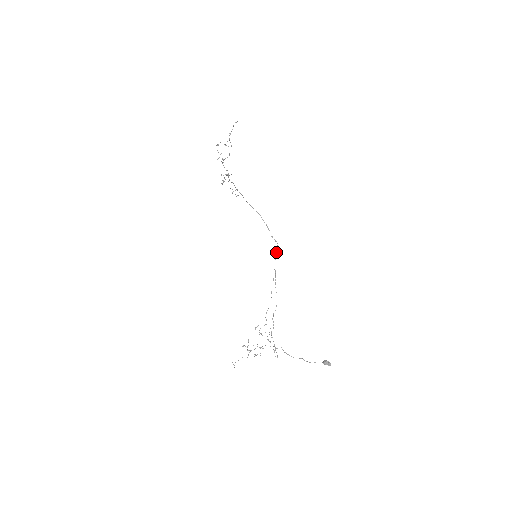
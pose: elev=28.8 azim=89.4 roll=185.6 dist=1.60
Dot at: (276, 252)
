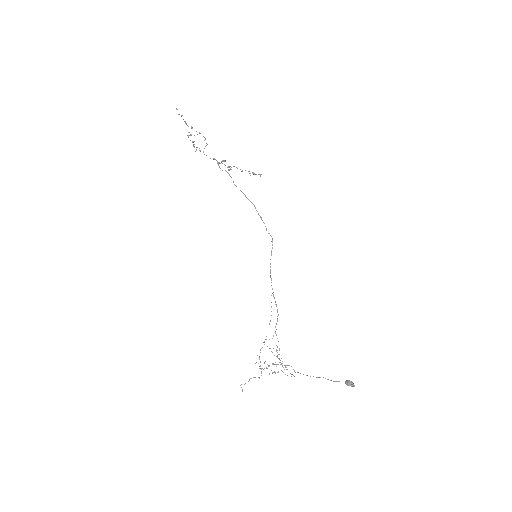
Dot at: (271, 250)
